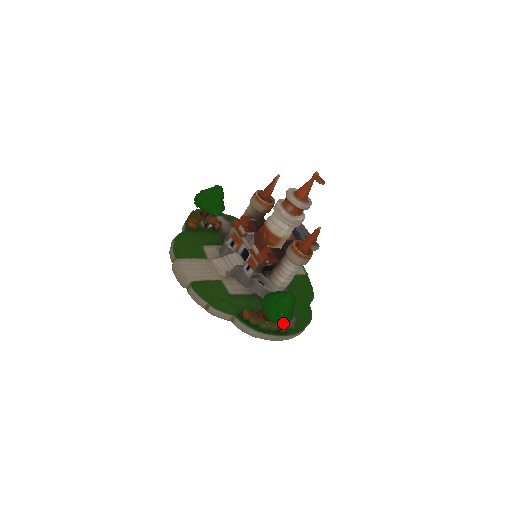
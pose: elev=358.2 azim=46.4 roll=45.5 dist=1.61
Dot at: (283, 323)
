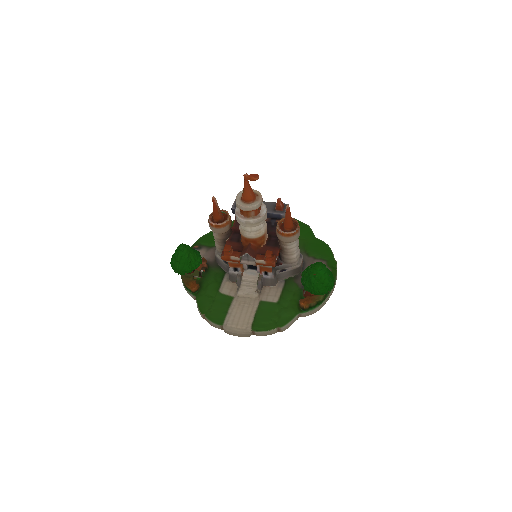
Dot at: (333, 285)
